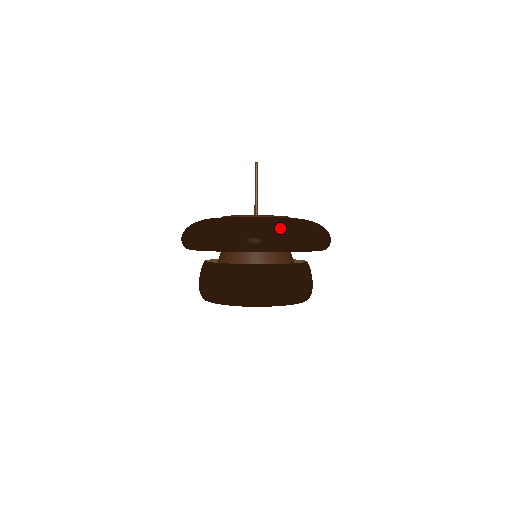
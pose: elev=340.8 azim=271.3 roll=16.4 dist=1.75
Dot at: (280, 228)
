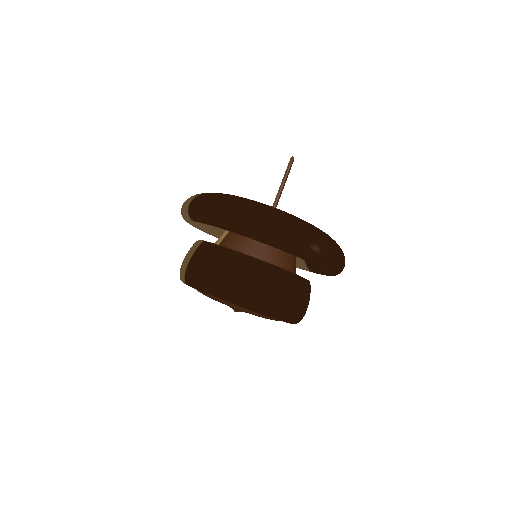
Dot at: (334, 244)
